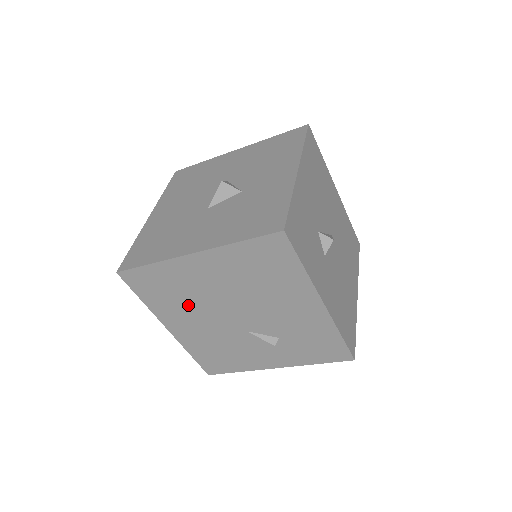
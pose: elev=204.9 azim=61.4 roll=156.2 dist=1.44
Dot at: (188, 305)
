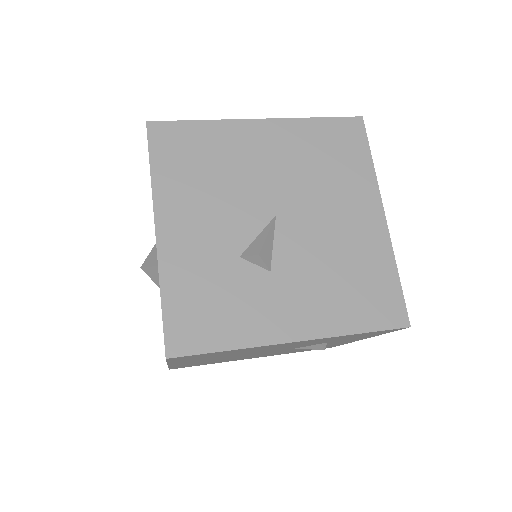
Dot at: occluded
